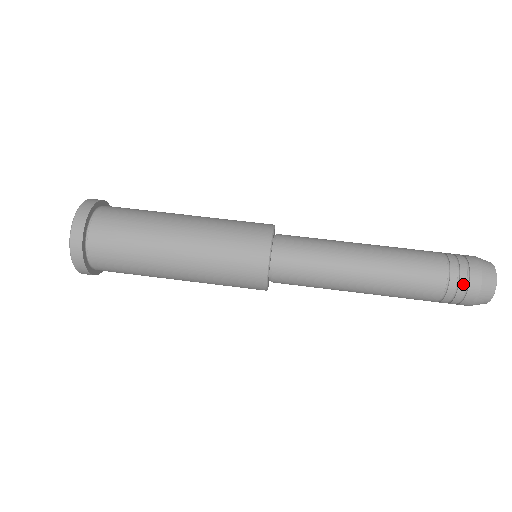
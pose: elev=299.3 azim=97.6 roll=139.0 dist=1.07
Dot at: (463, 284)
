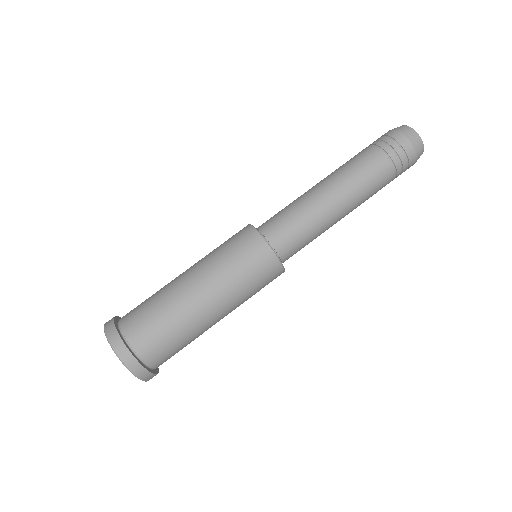
Dot at: (393, 143)
